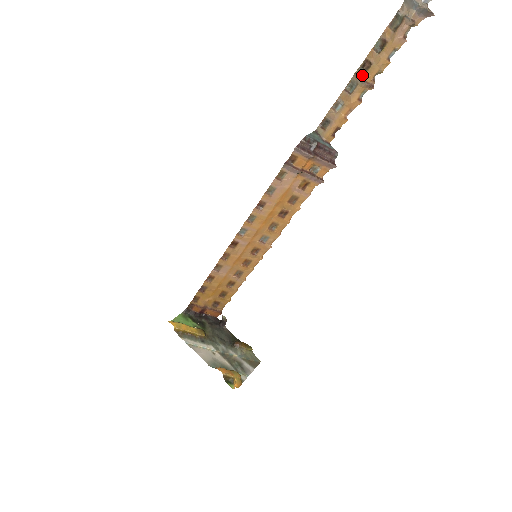
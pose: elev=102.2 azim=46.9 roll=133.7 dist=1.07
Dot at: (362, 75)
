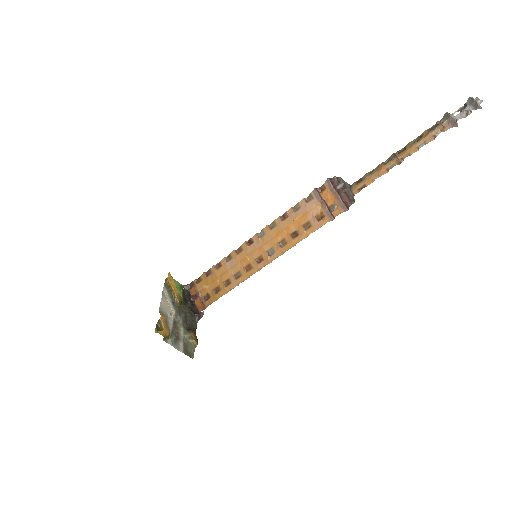
Dot at: (397, 154)
